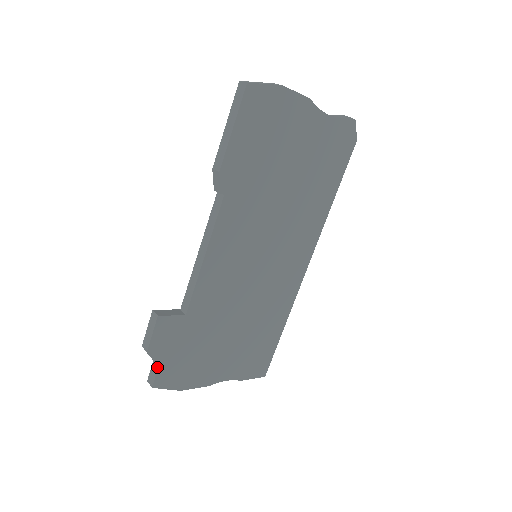
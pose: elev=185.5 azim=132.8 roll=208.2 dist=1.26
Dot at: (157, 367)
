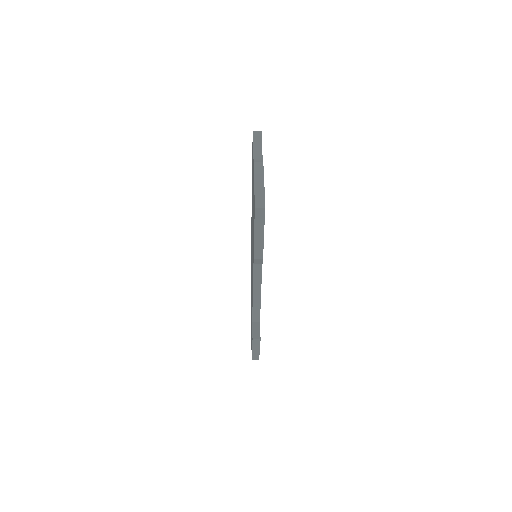
Dot at: occluded
